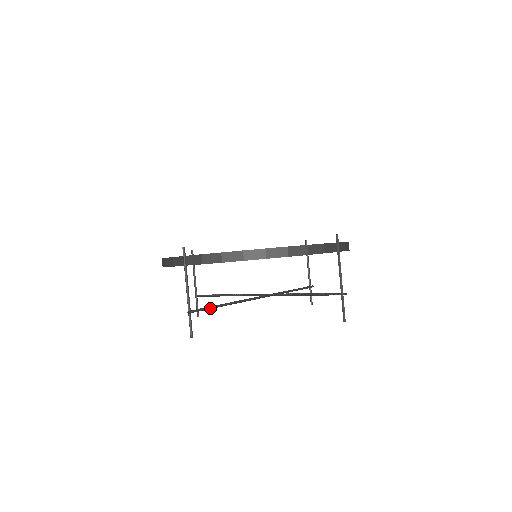
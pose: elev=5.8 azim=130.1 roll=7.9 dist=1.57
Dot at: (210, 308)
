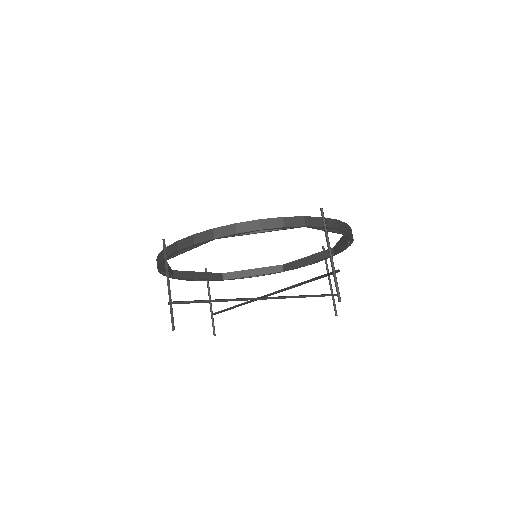
Dot at: (196, 302)
